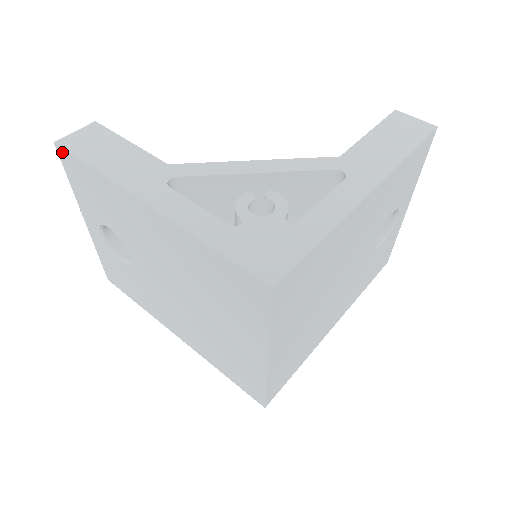
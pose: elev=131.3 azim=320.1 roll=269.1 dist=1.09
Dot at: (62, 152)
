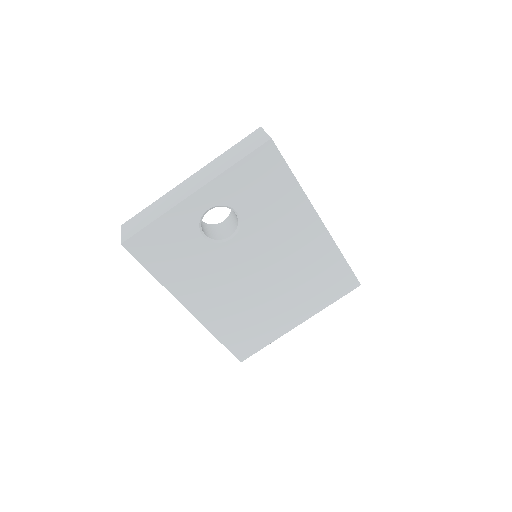
Dot at: (271, 149)
